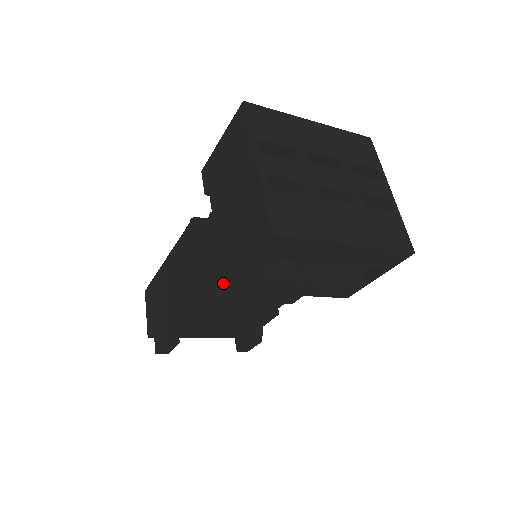
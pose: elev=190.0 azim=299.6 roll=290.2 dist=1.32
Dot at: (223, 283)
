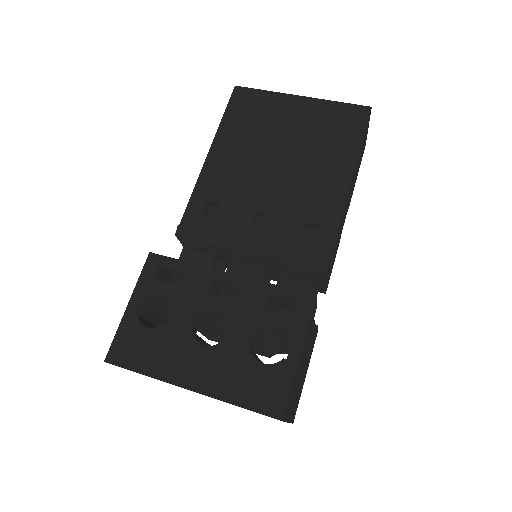
Dot at: occluded
